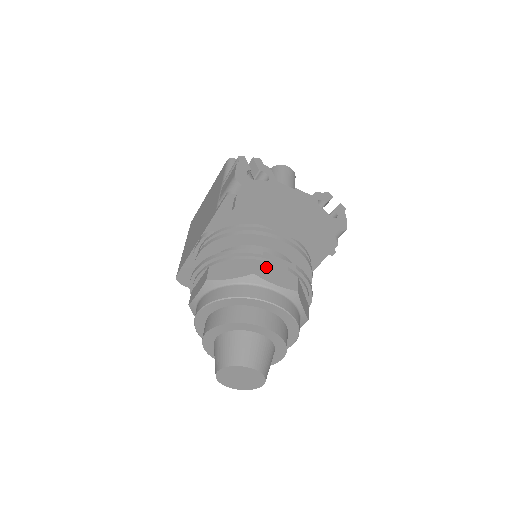
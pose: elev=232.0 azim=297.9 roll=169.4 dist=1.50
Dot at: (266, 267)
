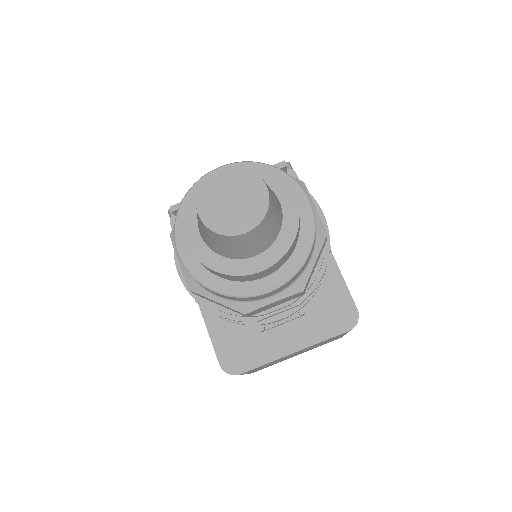
Dot at: occluded
